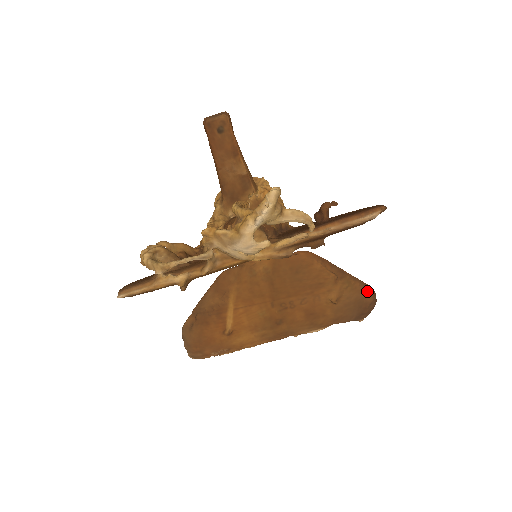
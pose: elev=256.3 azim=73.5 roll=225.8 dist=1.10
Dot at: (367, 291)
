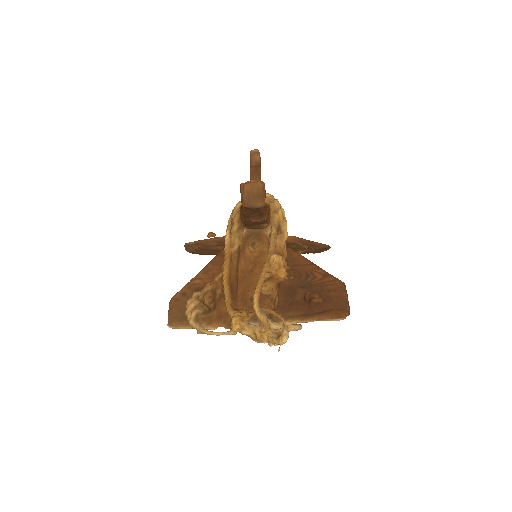
Dot at: (325, 248)
